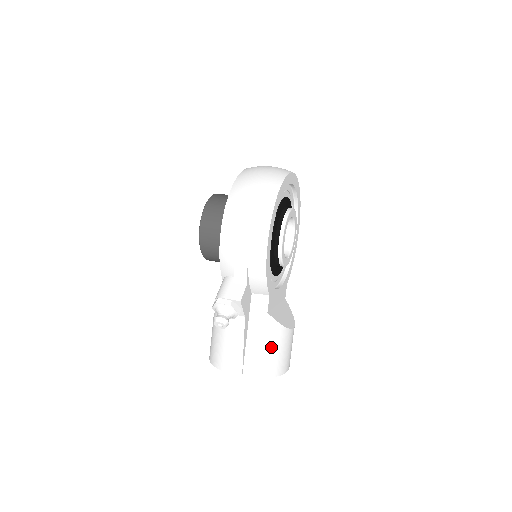
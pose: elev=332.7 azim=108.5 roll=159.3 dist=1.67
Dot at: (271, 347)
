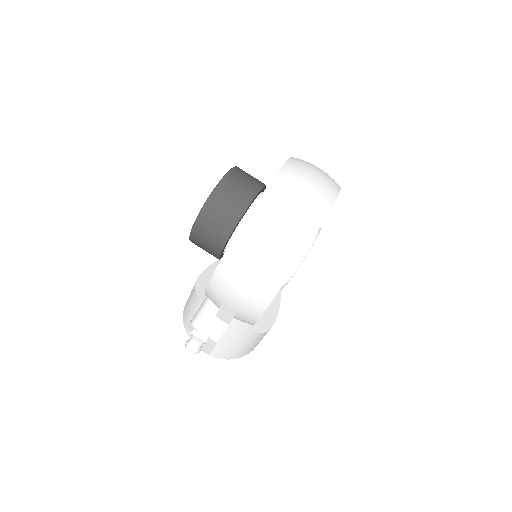
Dot at: (244, 345)
